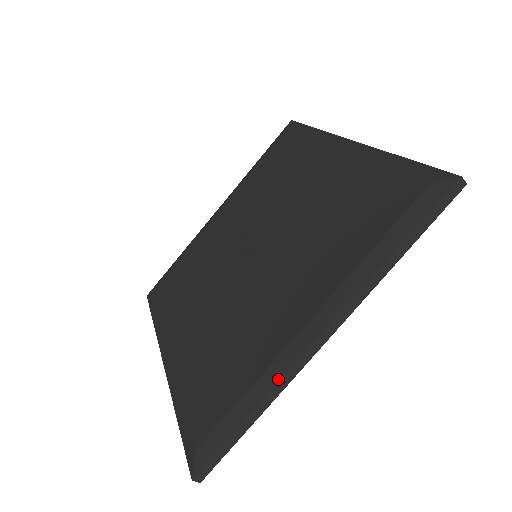
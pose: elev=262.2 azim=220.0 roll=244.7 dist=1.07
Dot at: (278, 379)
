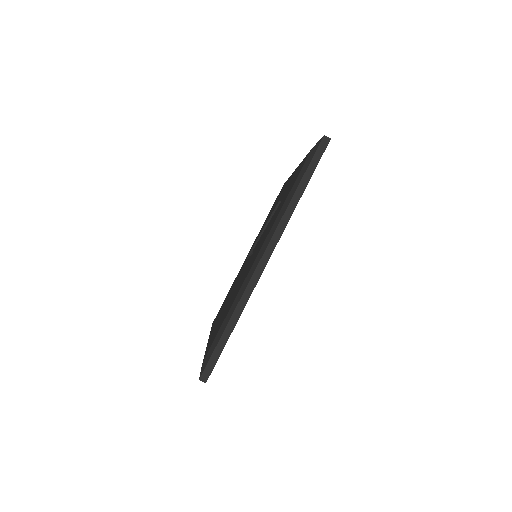
Dot at: (242, 294)
